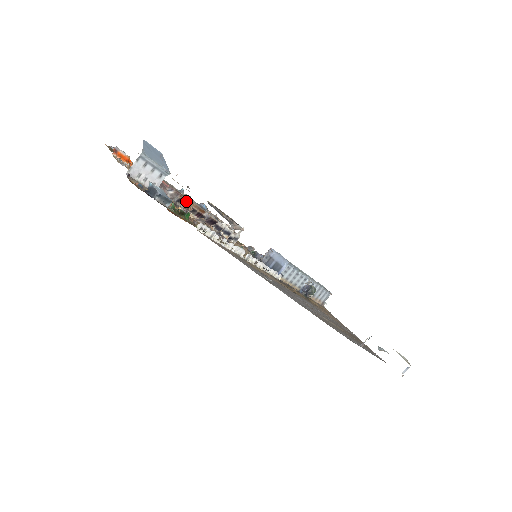
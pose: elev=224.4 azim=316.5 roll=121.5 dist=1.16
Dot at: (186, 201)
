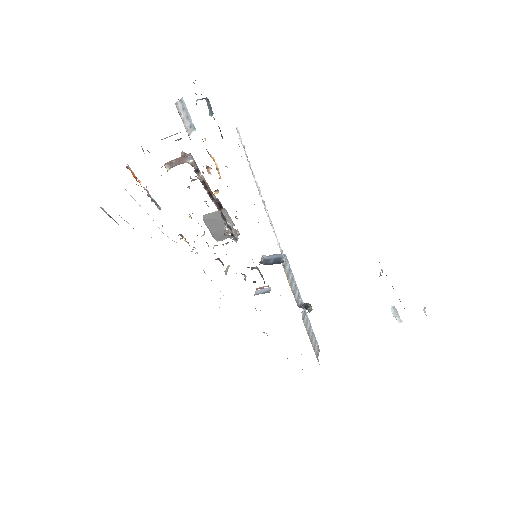
Dot at: (201, 175)
